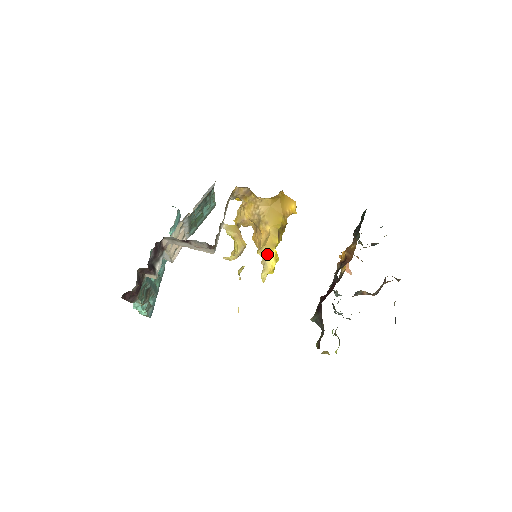
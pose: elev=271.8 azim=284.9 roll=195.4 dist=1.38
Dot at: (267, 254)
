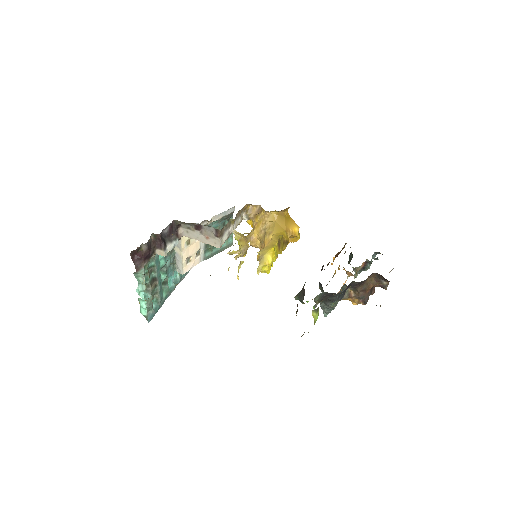
Dot at: (266, 251)
